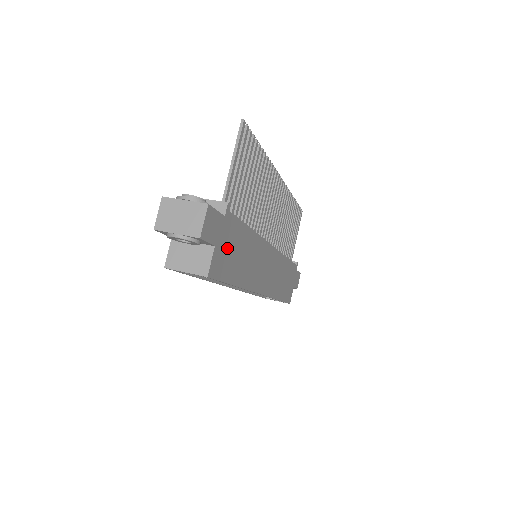
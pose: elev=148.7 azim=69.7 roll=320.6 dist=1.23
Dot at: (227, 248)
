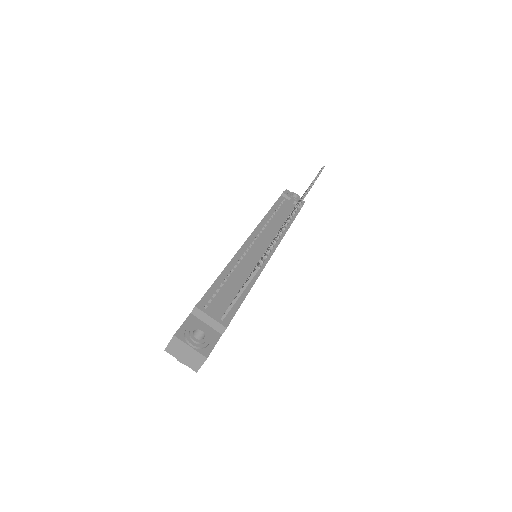
Dot at: occluded
